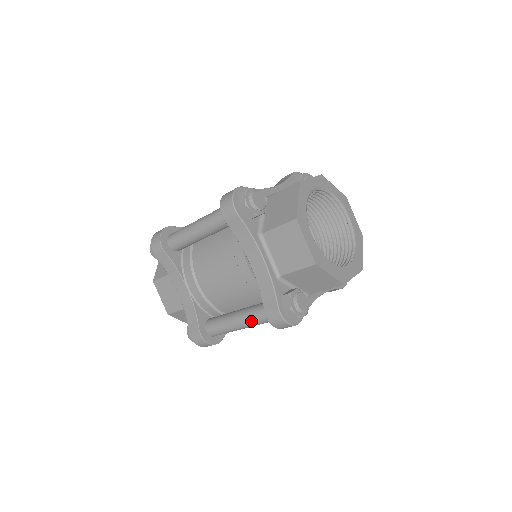
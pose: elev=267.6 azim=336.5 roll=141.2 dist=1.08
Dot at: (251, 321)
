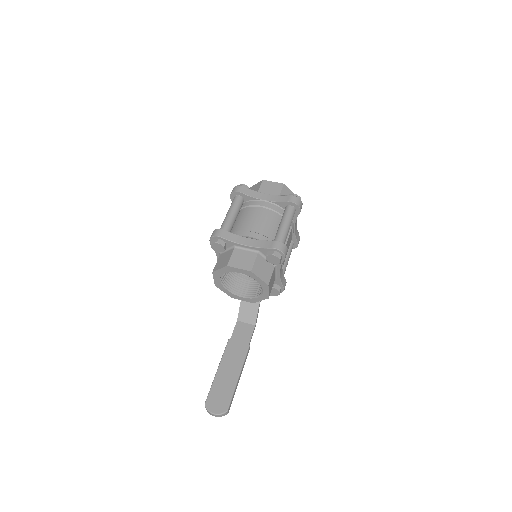
Dot at: (288, 217)
